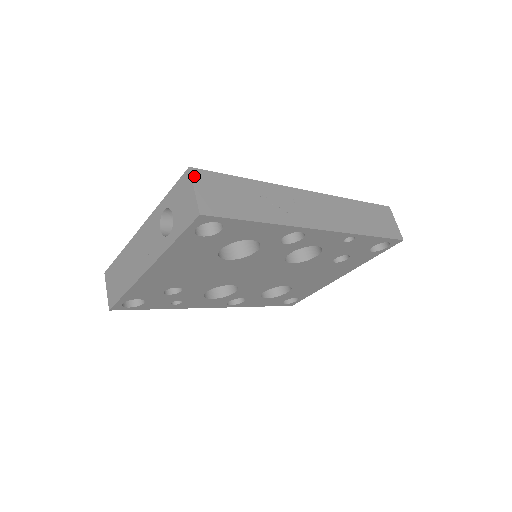
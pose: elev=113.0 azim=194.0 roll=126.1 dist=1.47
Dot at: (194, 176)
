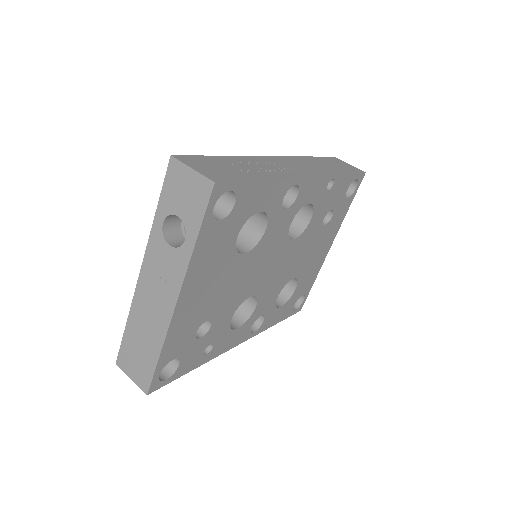
Dot at: (181, 160)
